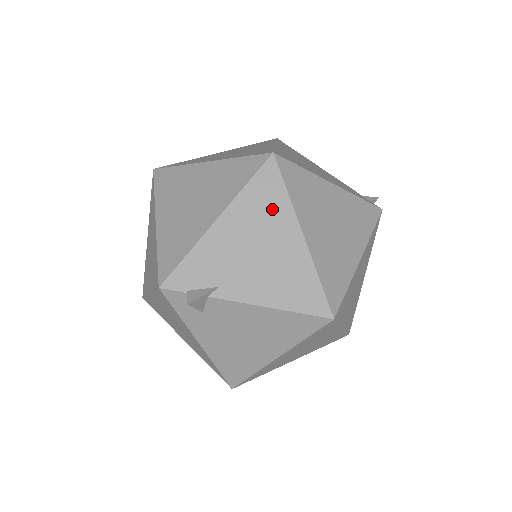
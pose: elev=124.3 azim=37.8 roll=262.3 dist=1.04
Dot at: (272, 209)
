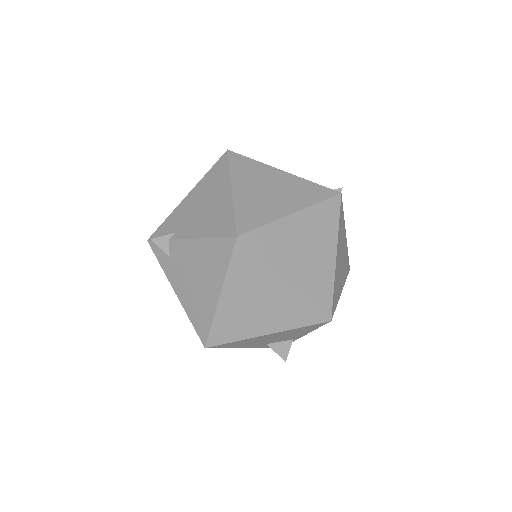
Dot at: (218, 180)
